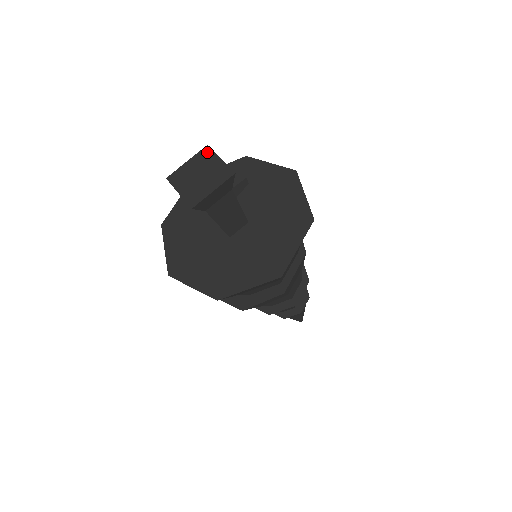
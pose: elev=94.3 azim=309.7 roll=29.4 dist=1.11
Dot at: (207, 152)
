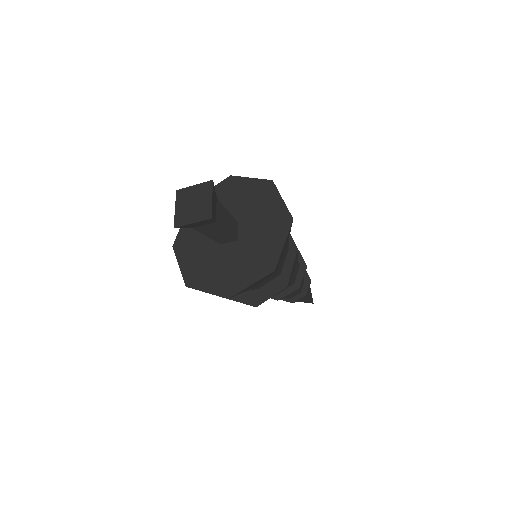
Dot at: (181, 192)
